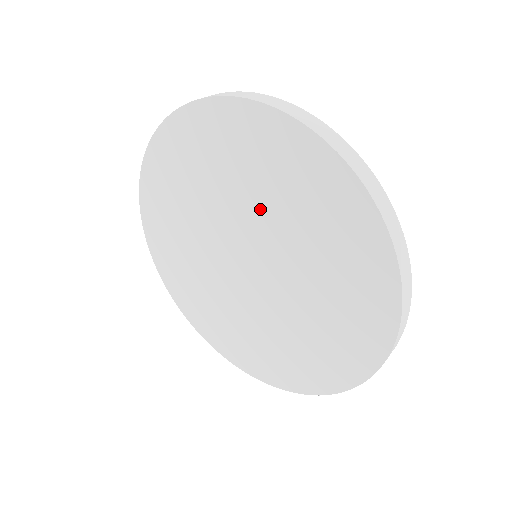
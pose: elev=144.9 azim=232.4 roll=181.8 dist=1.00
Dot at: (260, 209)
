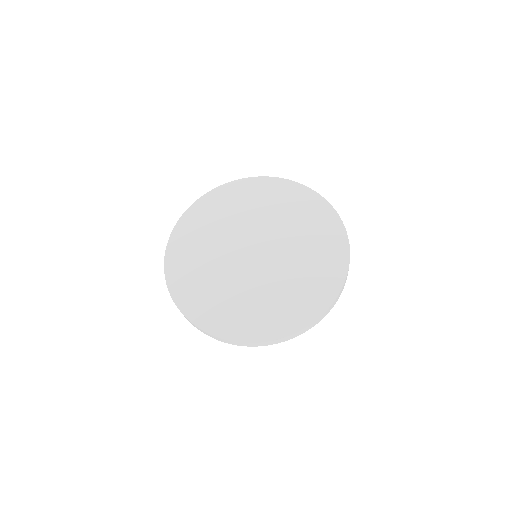
Dot at: (266, 219)
